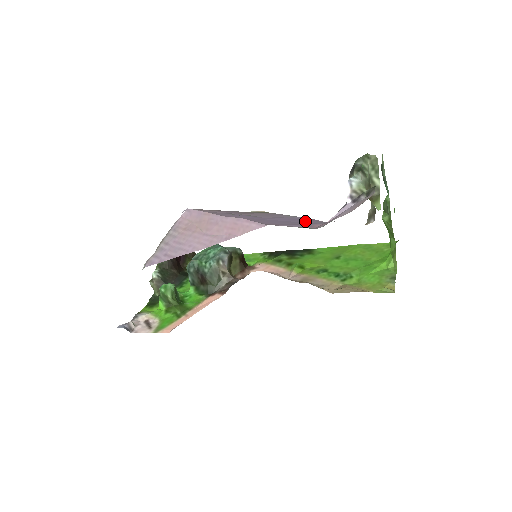
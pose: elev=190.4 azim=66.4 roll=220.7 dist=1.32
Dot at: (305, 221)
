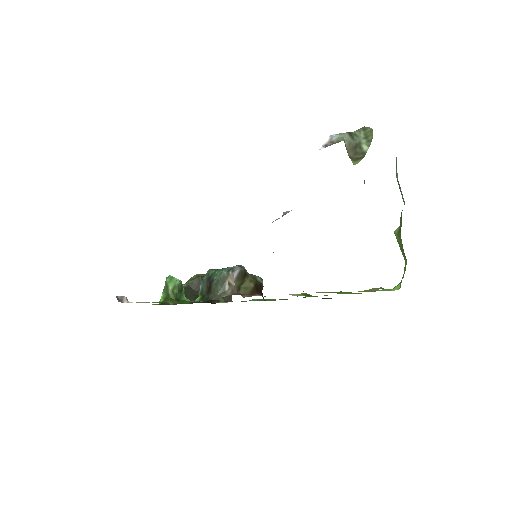
Dot at: occluded
